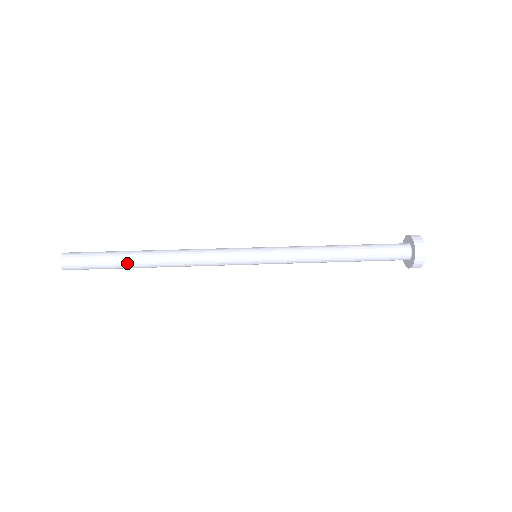
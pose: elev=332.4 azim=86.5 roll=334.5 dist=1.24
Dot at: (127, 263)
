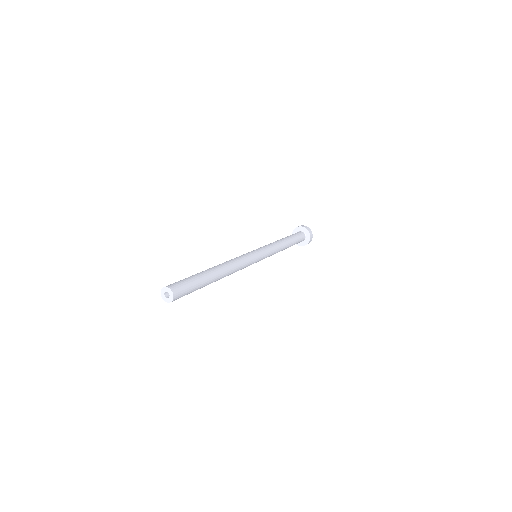
Dot at: (208, 283)
